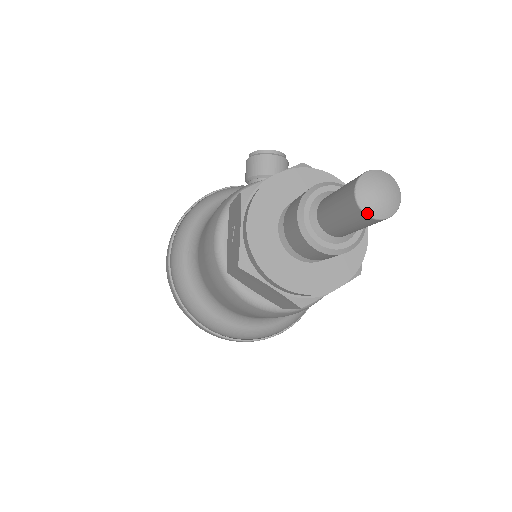
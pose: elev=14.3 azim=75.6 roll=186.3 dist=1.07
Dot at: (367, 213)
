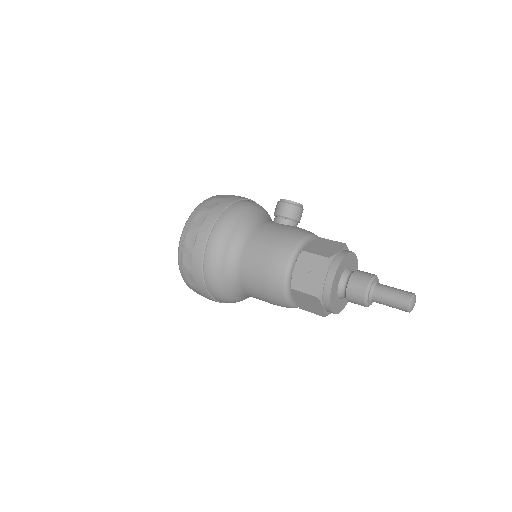
Dot at: (409, 311)
